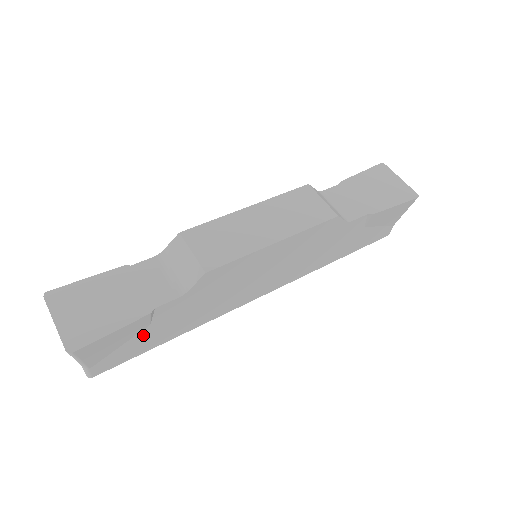
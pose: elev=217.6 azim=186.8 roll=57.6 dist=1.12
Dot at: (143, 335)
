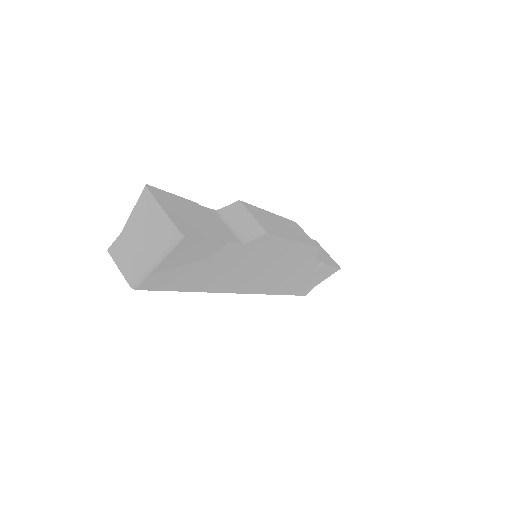
Dot at: (196, 267)
